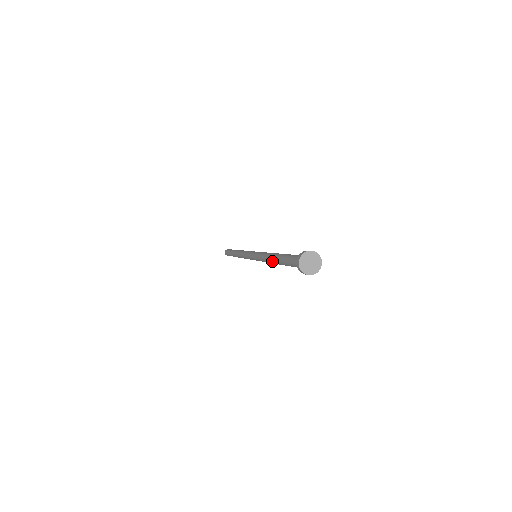
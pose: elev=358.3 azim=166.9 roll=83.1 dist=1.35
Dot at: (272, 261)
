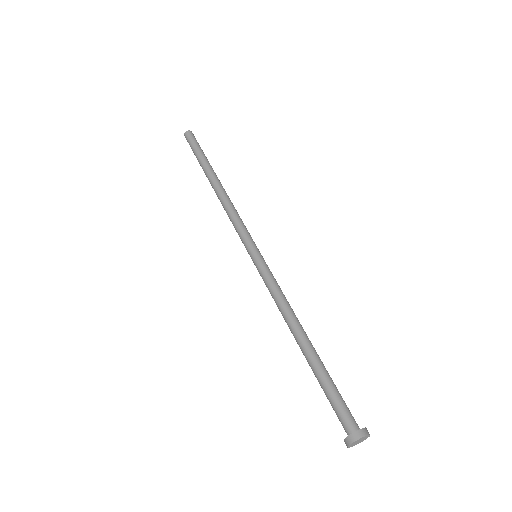
Dot at: (295, 337)
